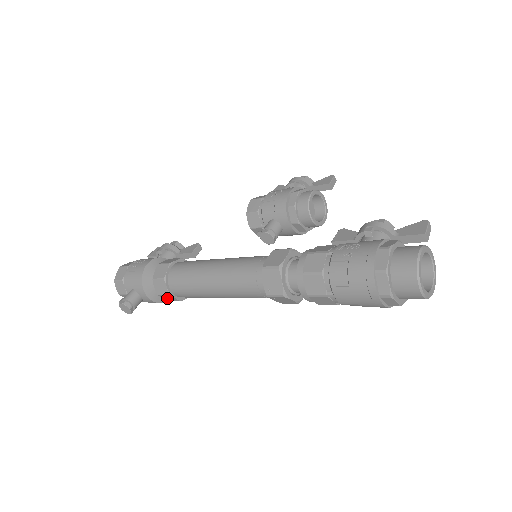
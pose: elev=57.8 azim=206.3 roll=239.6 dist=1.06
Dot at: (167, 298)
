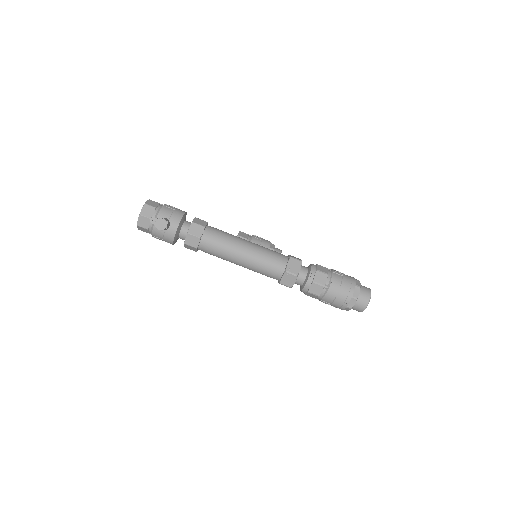
Dot at: (190, 240)
